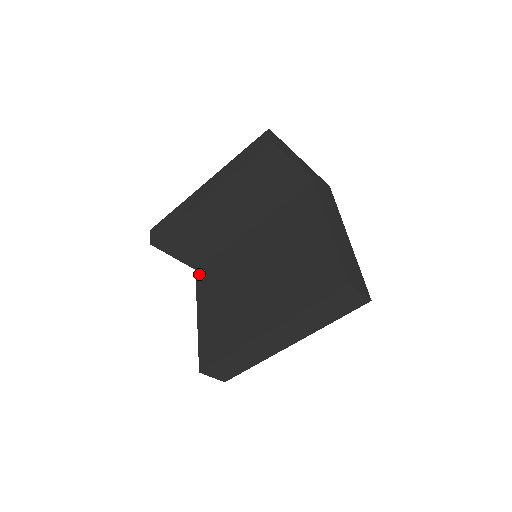
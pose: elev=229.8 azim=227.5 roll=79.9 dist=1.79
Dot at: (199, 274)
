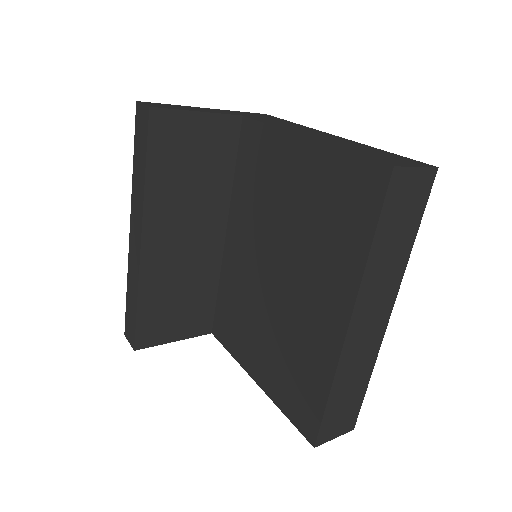
Dot at: (218, 334)
